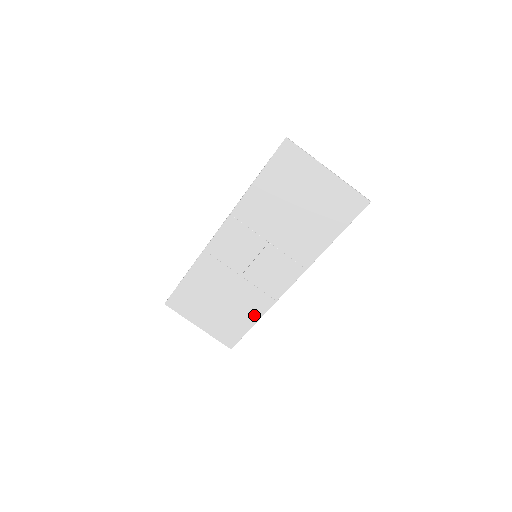
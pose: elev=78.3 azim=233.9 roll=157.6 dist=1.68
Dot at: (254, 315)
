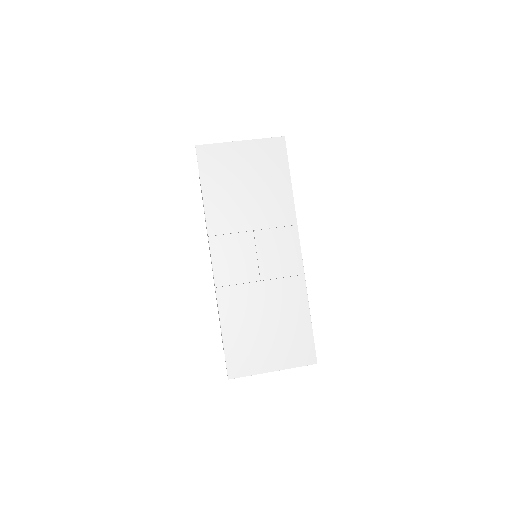
Dot at: (302, 307)
